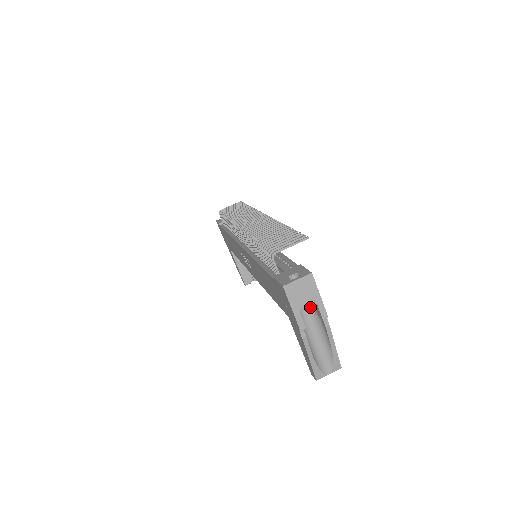
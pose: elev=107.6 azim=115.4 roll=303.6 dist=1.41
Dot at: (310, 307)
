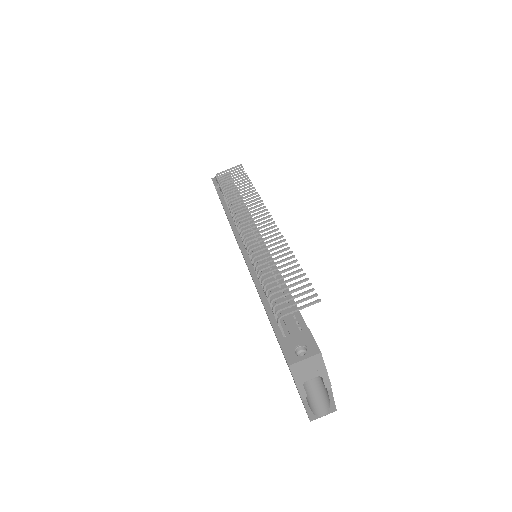
Dot at: occluded
